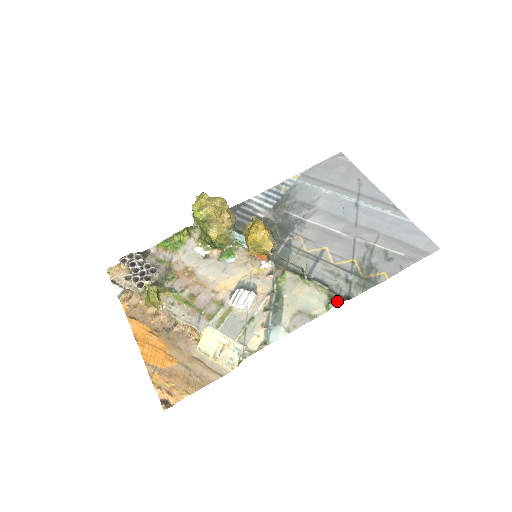
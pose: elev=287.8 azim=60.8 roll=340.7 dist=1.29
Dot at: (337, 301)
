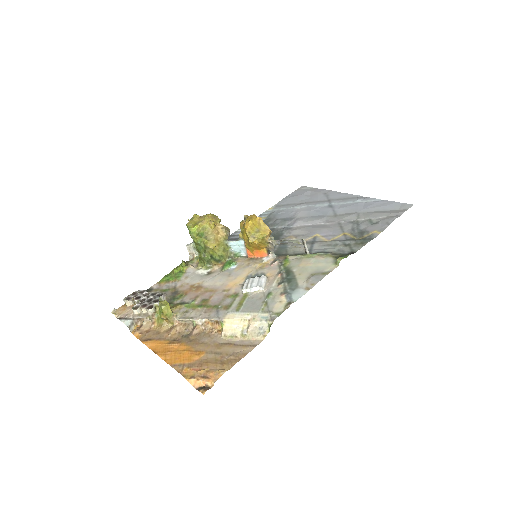
Dot at: (343, 257)
